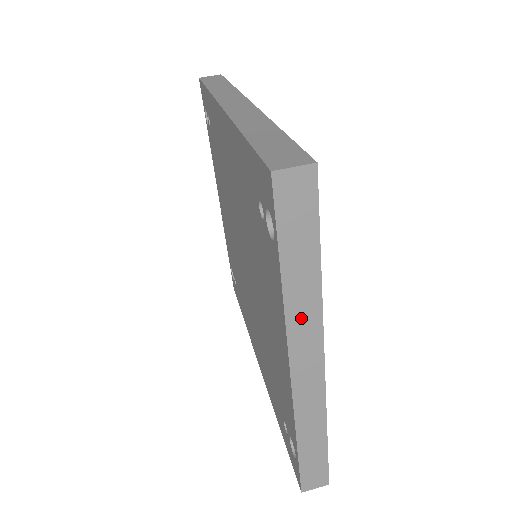
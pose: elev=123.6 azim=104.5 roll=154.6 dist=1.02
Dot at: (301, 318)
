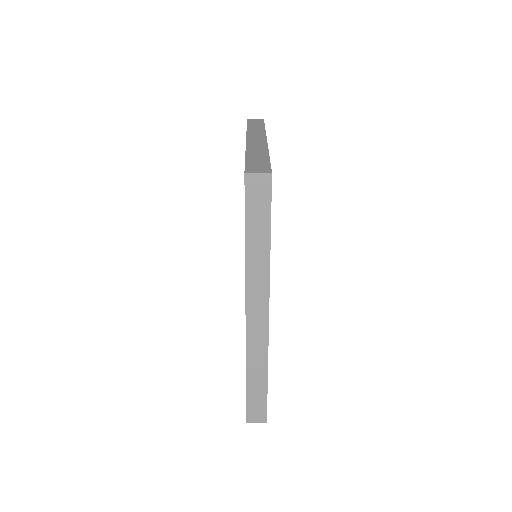
Dot at: (255, 132)
